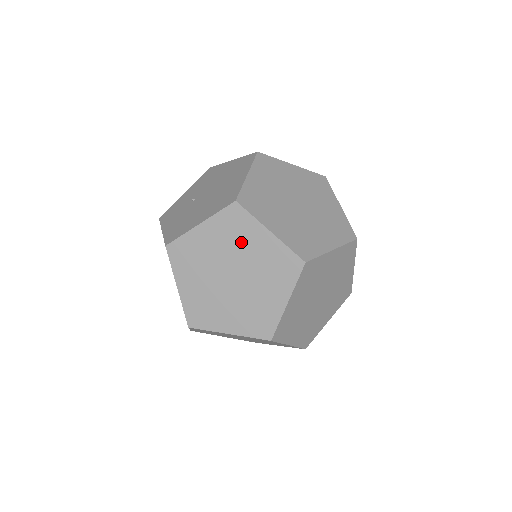
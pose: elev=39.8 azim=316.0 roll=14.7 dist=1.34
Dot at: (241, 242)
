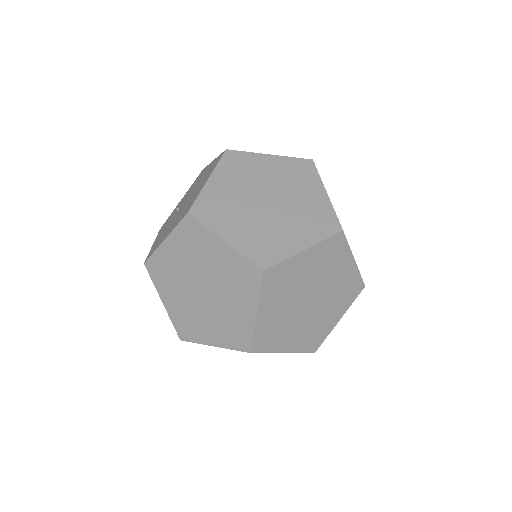
Dot at: (202, 255)
